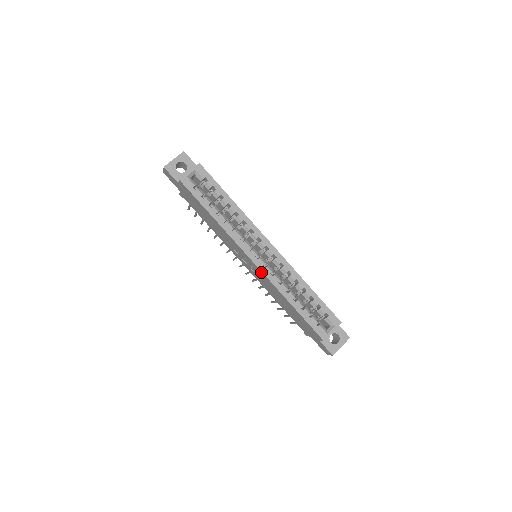
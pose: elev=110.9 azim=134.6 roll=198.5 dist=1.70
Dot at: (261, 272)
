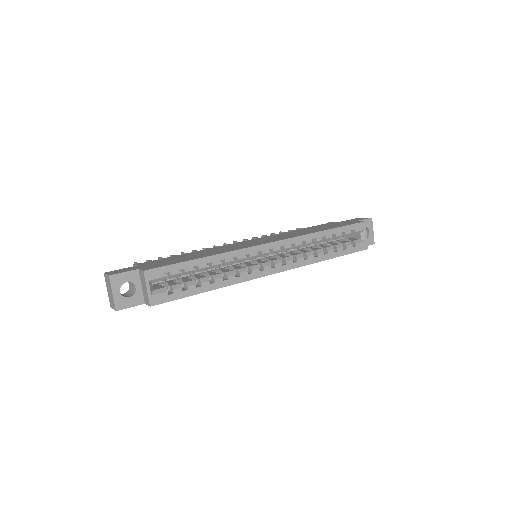
Dot at: (286, 270)
